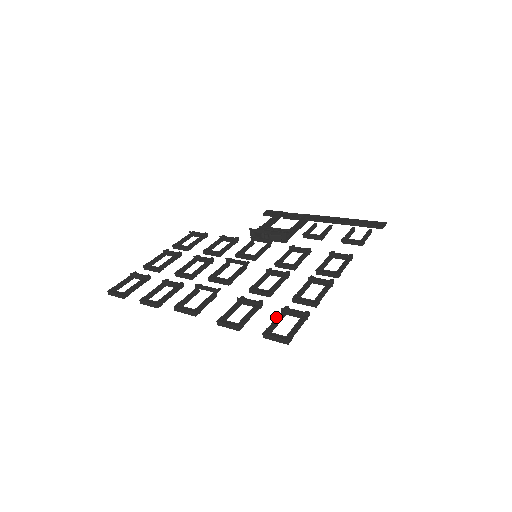
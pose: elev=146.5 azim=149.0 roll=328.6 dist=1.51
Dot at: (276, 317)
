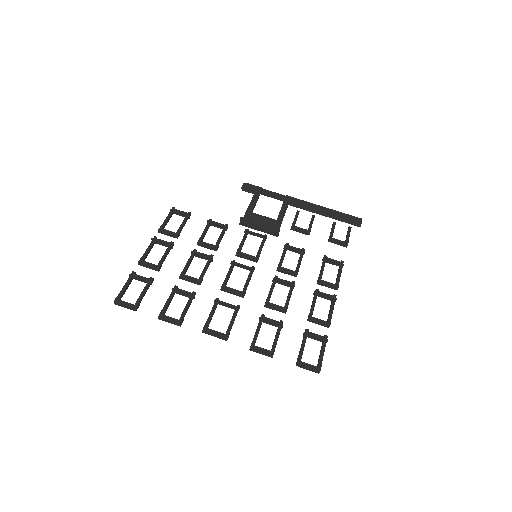
Dot at: (302, 343)
